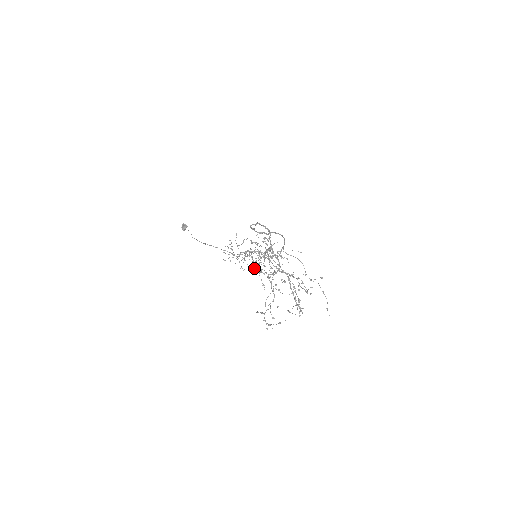
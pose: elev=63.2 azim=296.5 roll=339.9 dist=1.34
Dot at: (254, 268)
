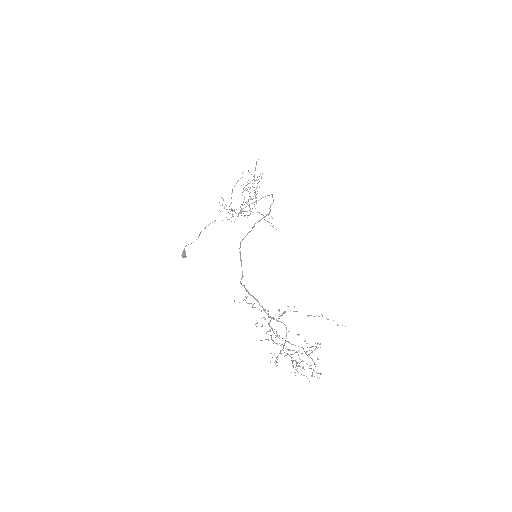
Dot at: occluded
